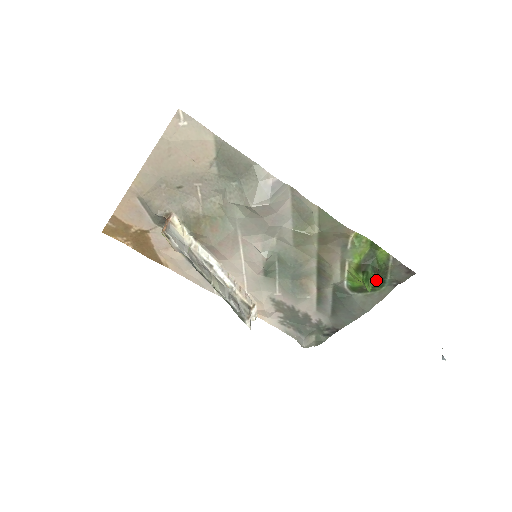
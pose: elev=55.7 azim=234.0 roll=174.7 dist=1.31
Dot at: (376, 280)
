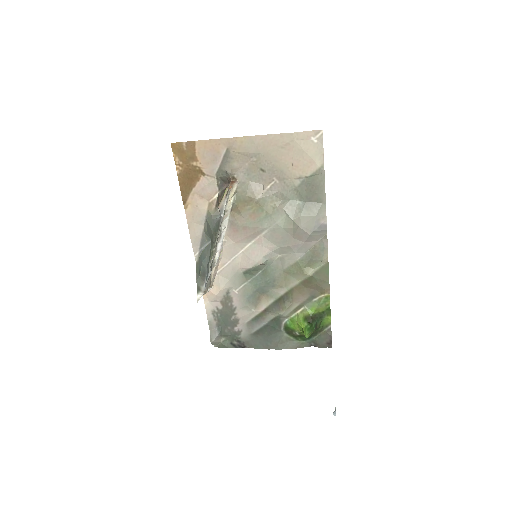
Dot at: occluded
